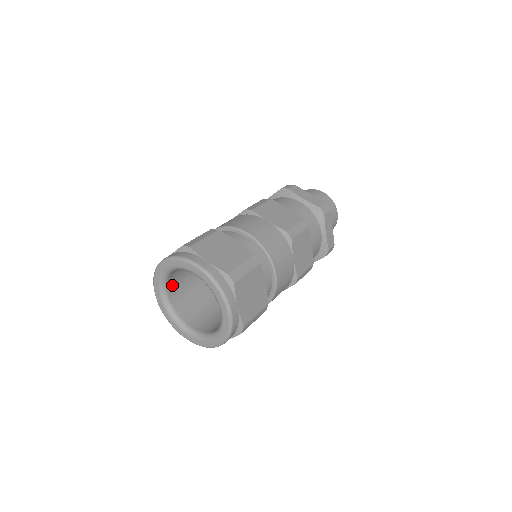
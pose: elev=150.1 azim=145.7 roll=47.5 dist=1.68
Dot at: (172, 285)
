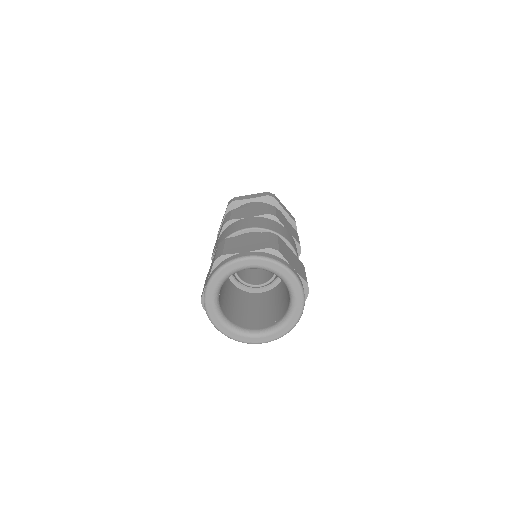
Dot at: (223, 309)
